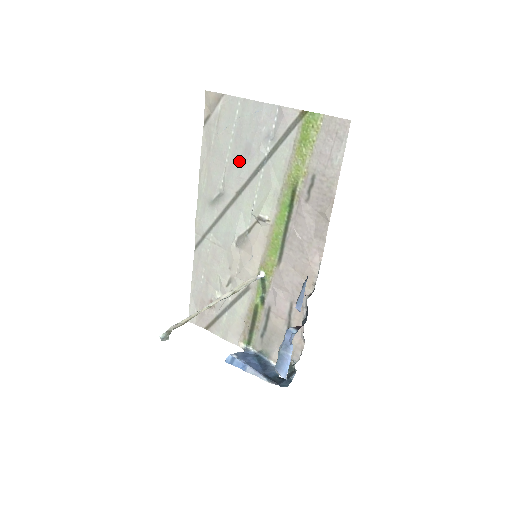
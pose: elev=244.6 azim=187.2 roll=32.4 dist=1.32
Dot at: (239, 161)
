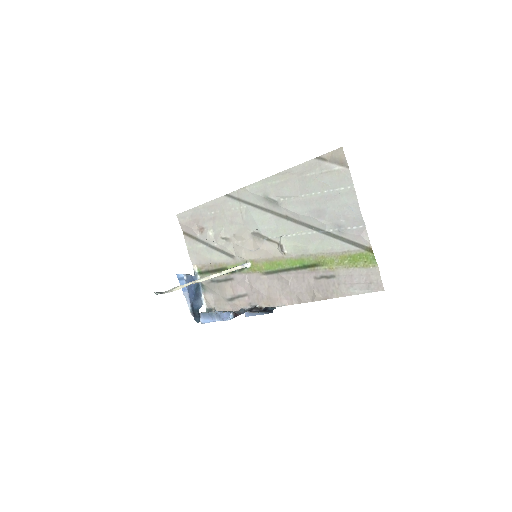
Dot at: (309, 208)
